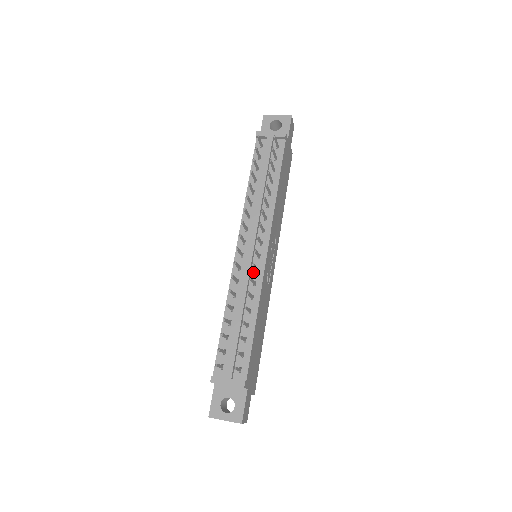
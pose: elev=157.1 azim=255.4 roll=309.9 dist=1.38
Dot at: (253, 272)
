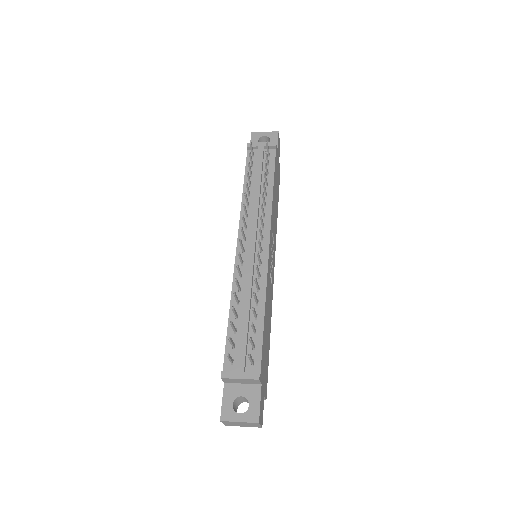
Dot at: occluded
